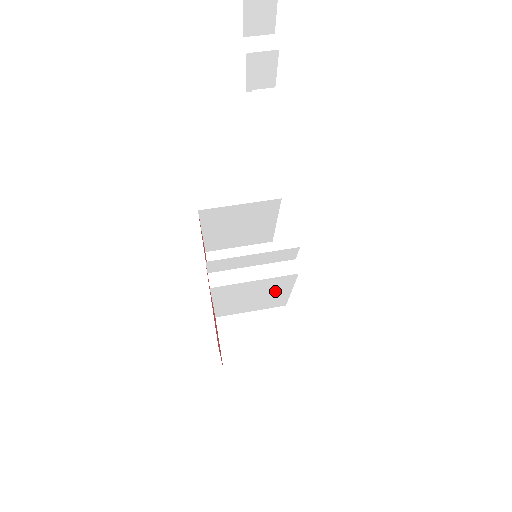
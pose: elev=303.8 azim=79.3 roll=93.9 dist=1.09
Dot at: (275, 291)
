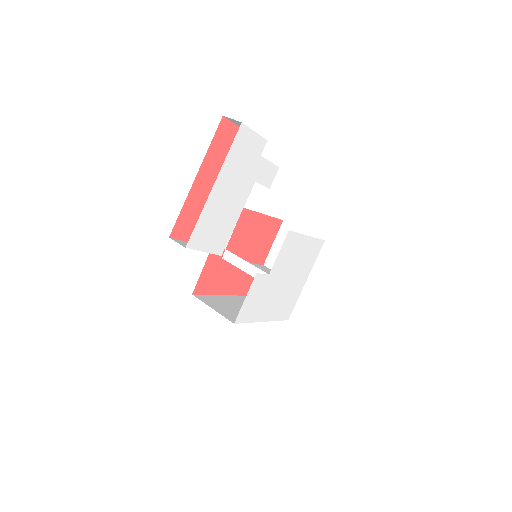
Dot at: occluded
